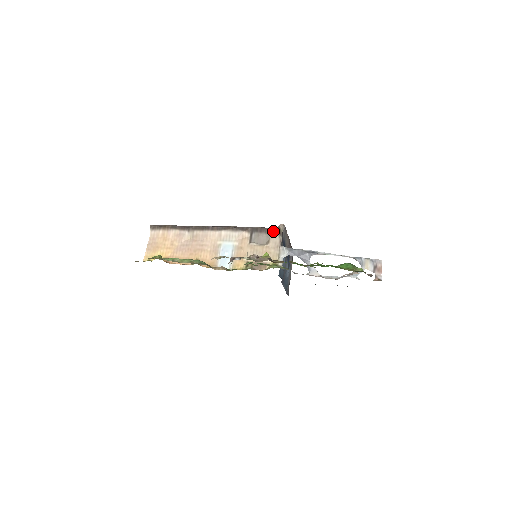
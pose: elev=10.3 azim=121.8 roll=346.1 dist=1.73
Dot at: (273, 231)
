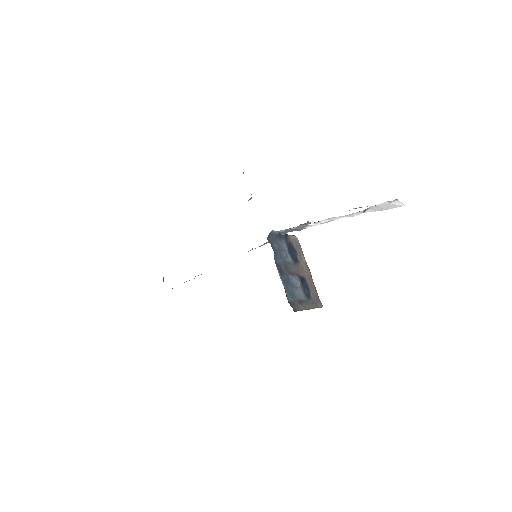
Dot at: occluded
